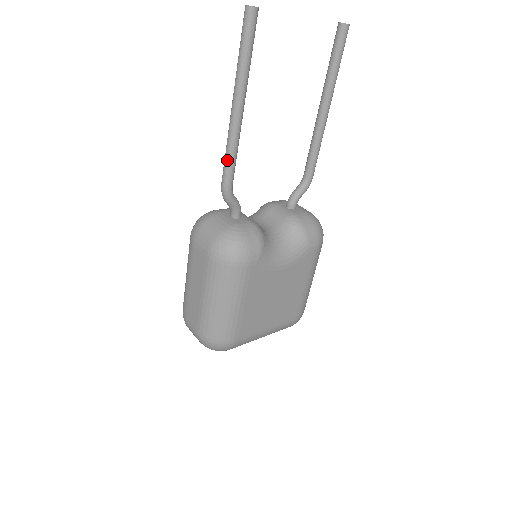
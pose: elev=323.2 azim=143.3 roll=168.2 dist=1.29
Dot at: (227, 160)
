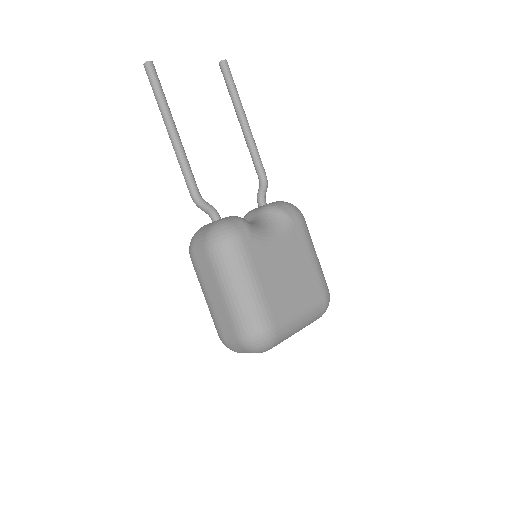
Dot at: (184, 173)
